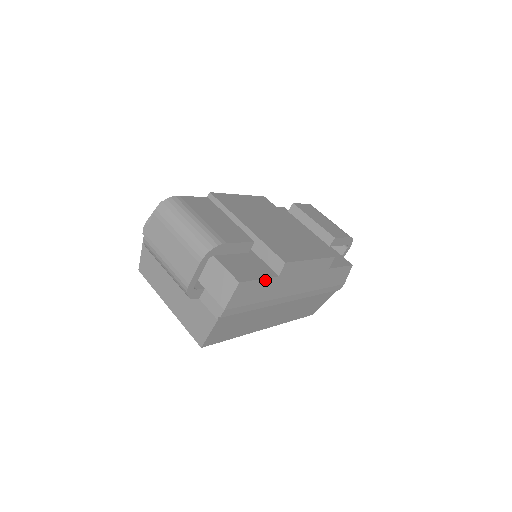
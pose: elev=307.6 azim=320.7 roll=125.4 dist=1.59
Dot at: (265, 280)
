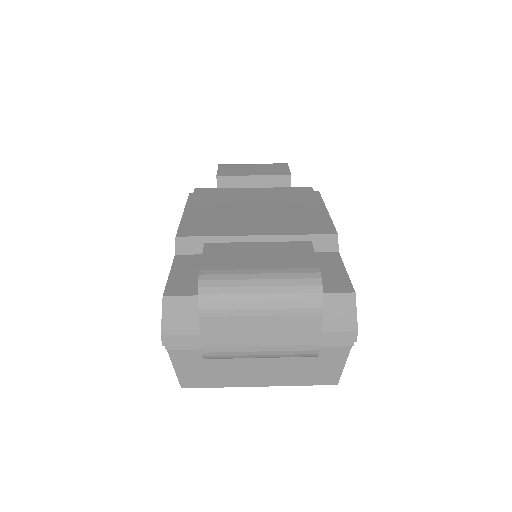
Dot at: (343, 267)
